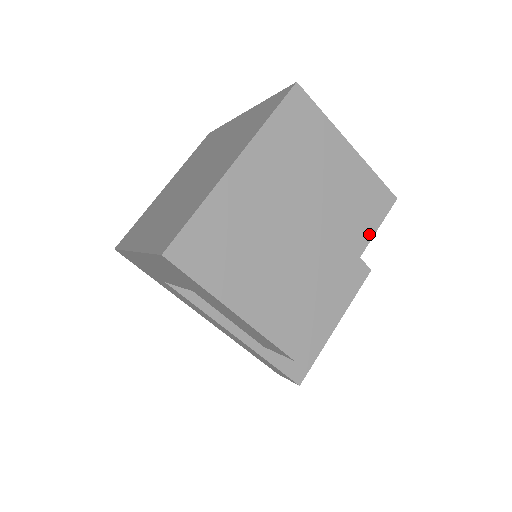
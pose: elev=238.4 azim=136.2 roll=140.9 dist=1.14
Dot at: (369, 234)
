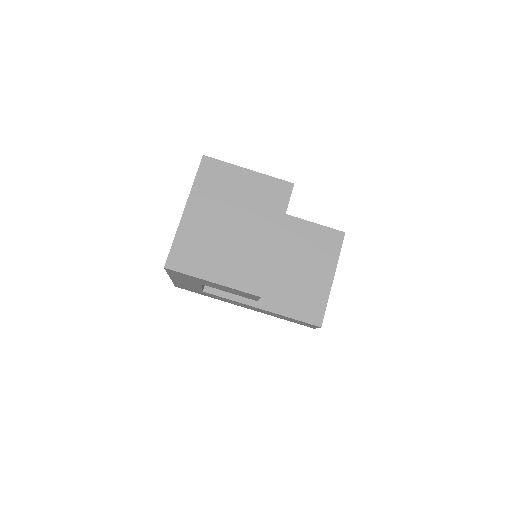
Dot at: (283, 211)
